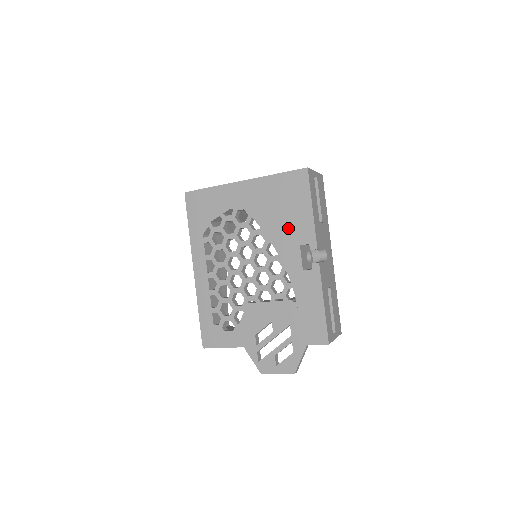
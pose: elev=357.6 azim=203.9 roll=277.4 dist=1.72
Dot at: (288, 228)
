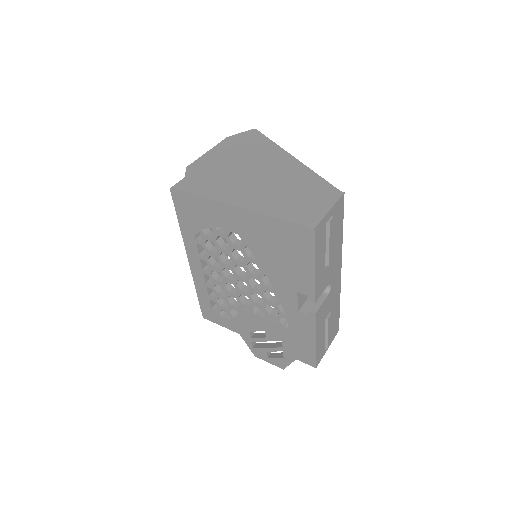
Dot at: (286, 273)
